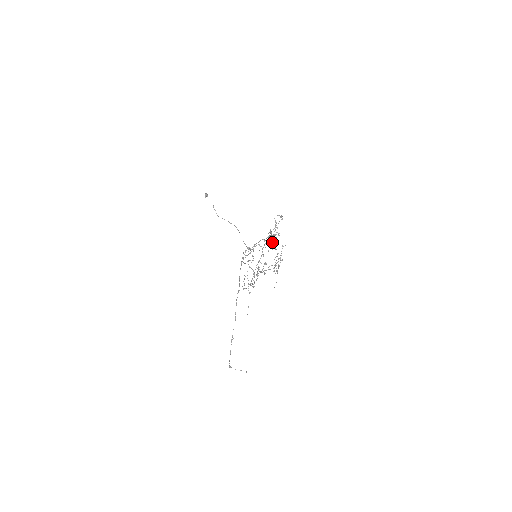
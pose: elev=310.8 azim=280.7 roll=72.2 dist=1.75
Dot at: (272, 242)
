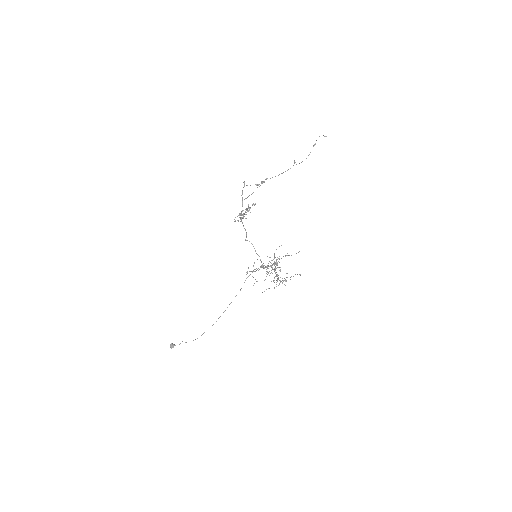
Dot at: (249, 209)
